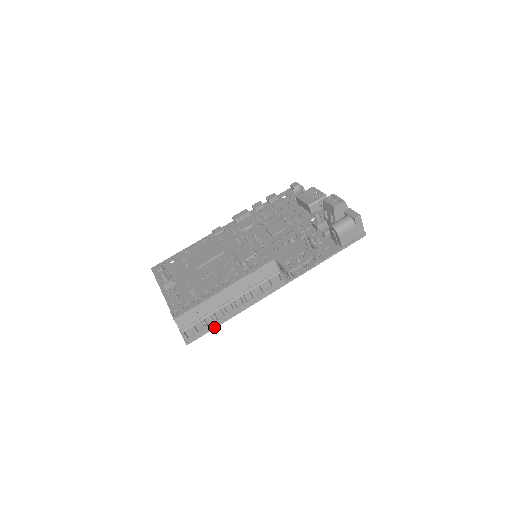
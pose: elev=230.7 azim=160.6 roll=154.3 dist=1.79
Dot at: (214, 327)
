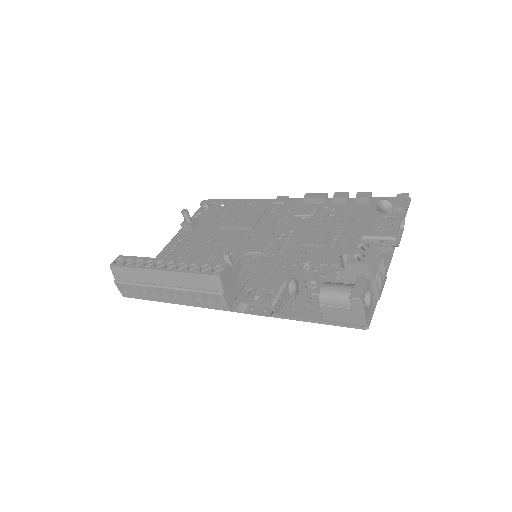
Dot at: occluded
